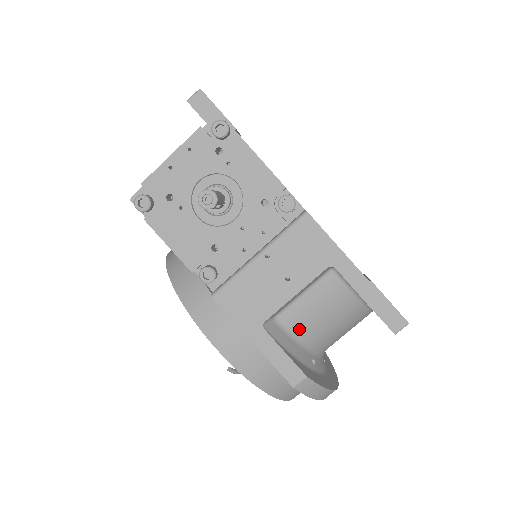
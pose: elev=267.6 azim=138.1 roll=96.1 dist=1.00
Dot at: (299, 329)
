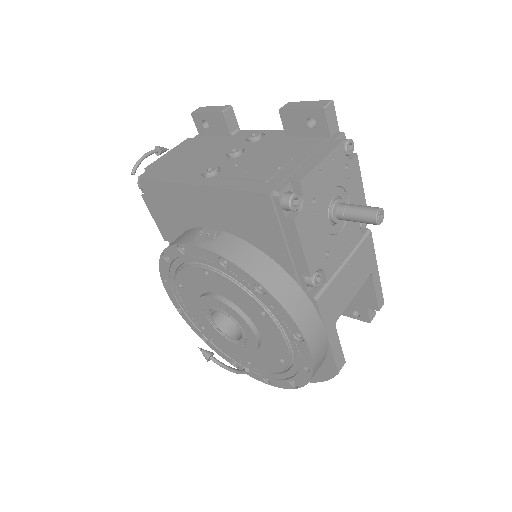
Dot at: occluded
